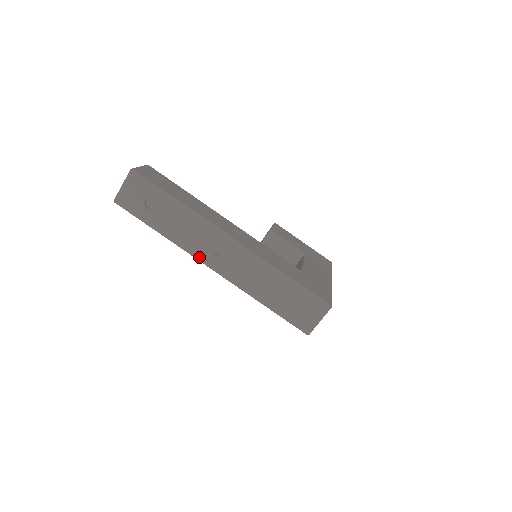
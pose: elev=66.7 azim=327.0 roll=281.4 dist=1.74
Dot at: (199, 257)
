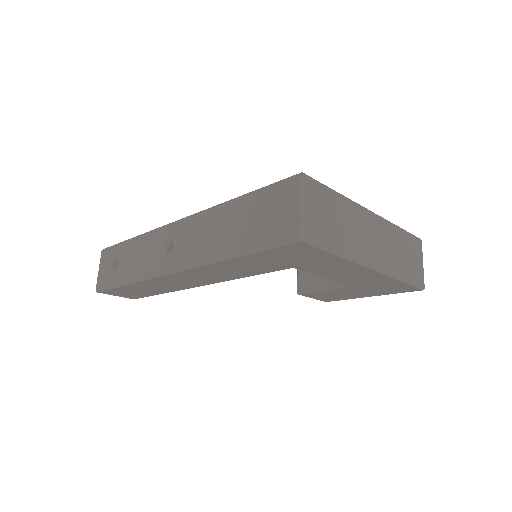
Dot at: (158, 271)
